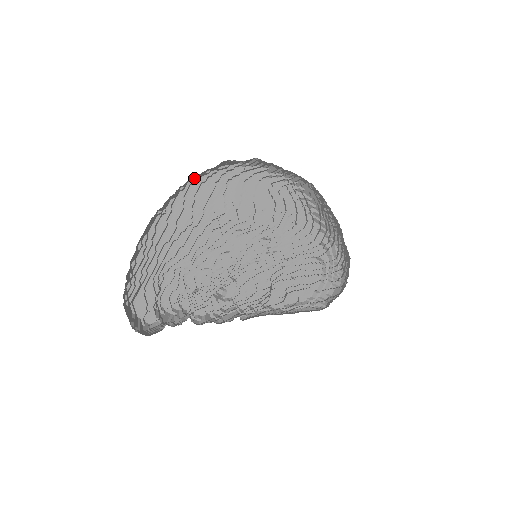
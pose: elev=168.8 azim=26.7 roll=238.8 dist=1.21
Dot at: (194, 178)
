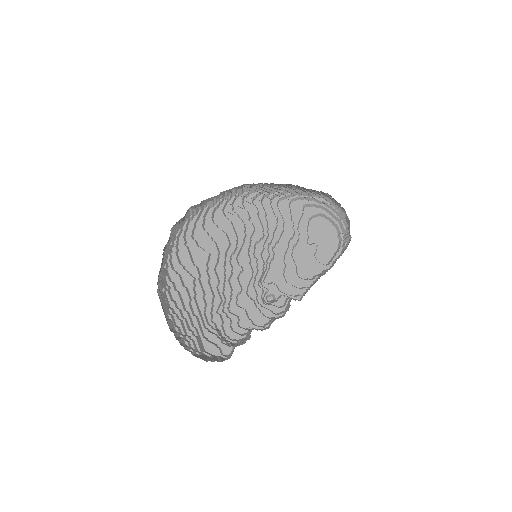
Dot at: (167, 255)
